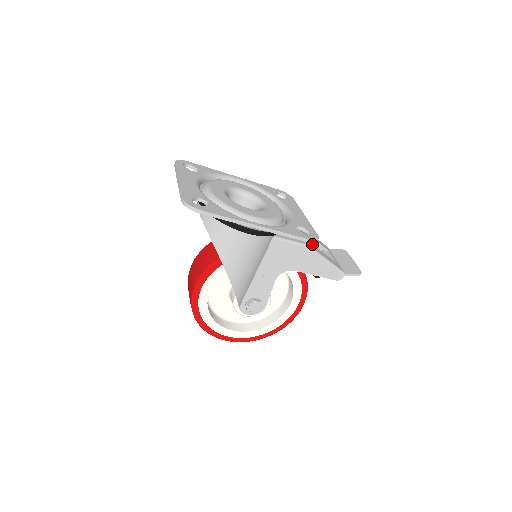
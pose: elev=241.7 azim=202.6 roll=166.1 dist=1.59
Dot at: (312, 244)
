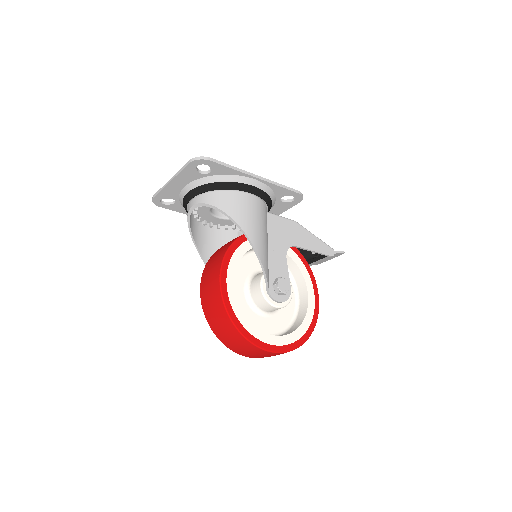
Dot at: occluded
